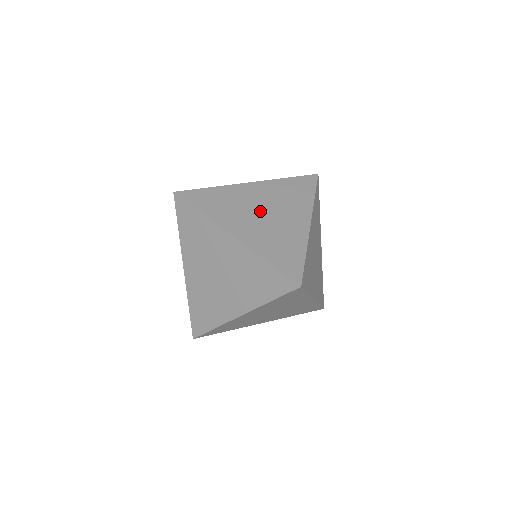
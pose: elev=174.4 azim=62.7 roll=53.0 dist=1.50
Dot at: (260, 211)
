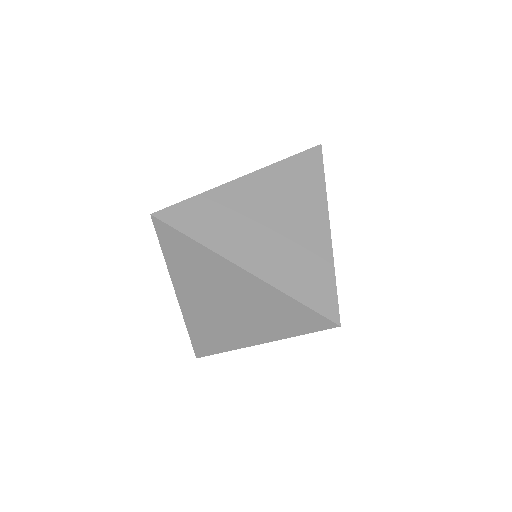
Dot at: (267, 222)
